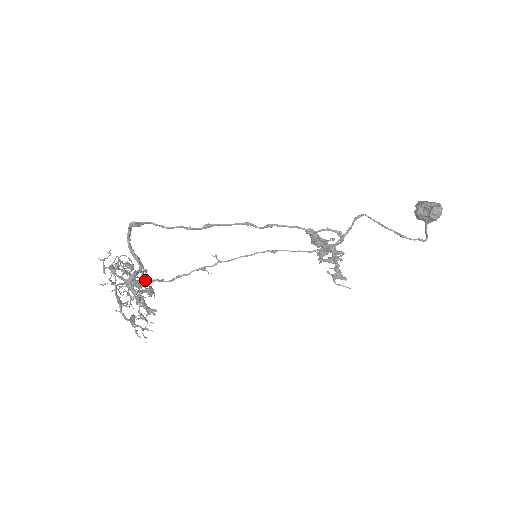
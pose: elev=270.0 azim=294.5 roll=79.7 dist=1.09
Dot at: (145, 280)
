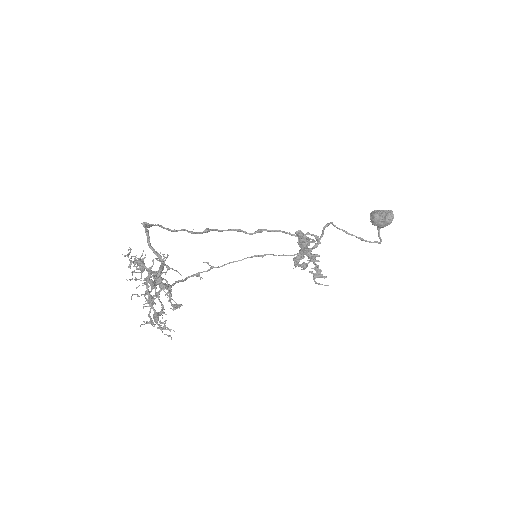
Dot at: occluded
